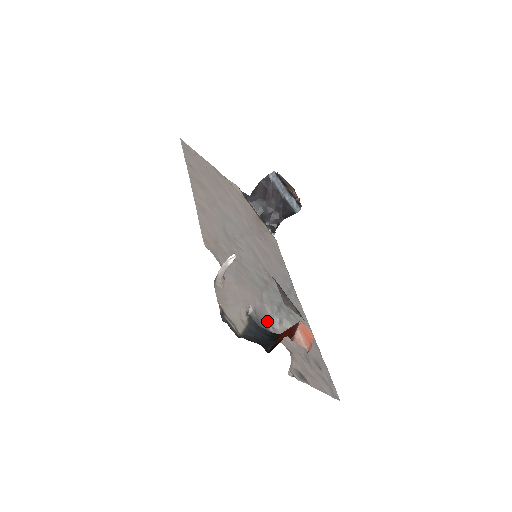
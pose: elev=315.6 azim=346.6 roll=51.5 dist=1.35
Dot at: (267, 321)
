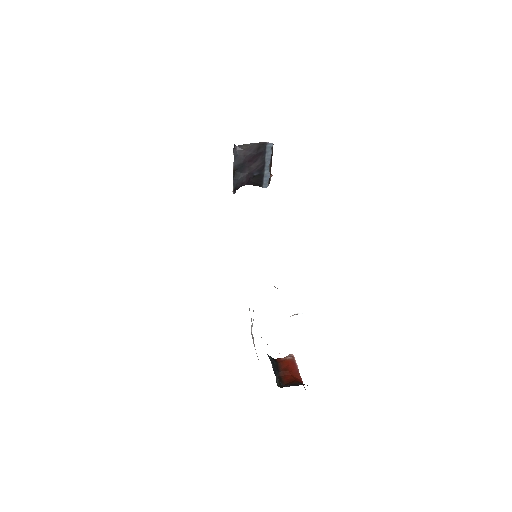
Dot at: occluded
